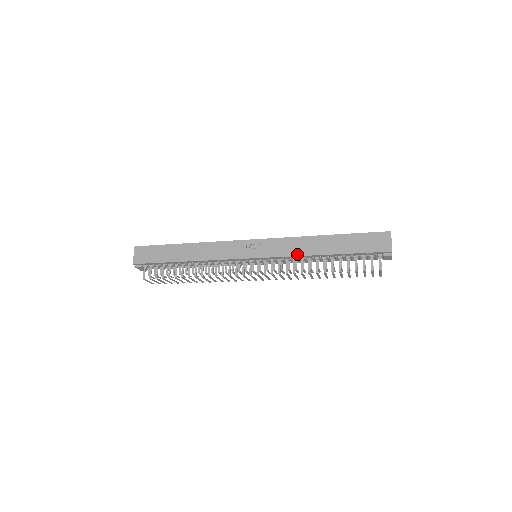
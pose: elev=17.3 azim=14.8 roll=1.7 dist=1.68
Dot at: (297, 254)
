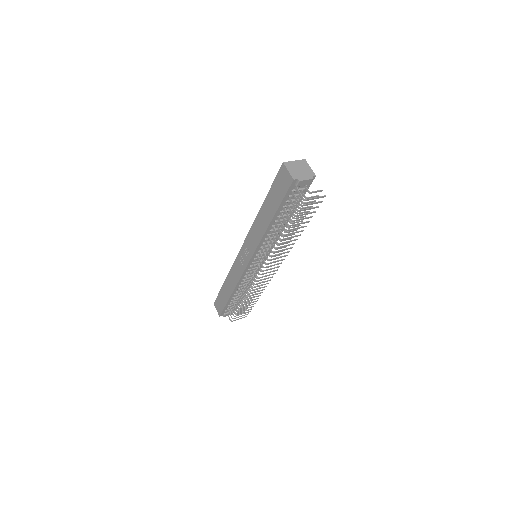
Dot at: (260, 238)
